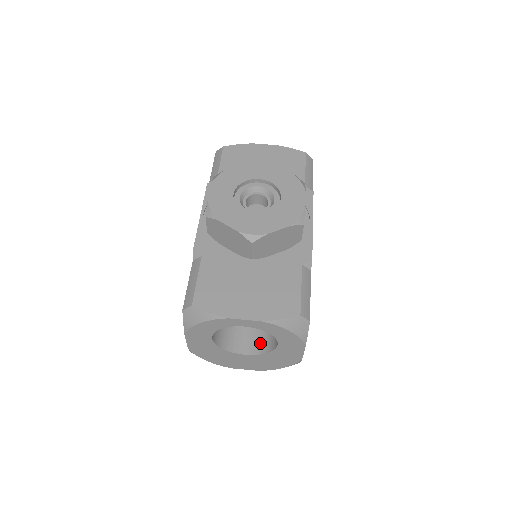
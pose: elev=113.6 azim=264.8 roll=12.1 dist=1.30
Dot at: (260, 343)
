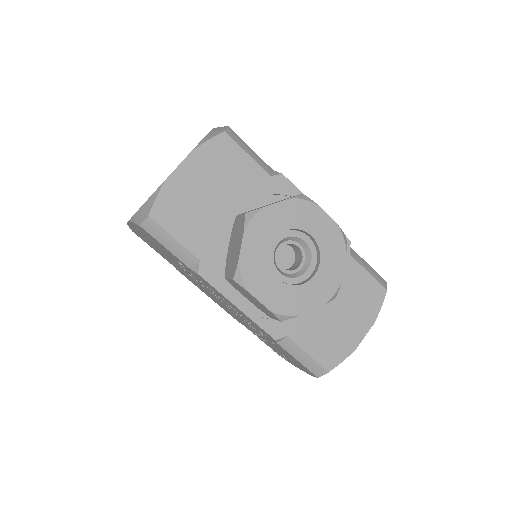
Dot at: occluded
